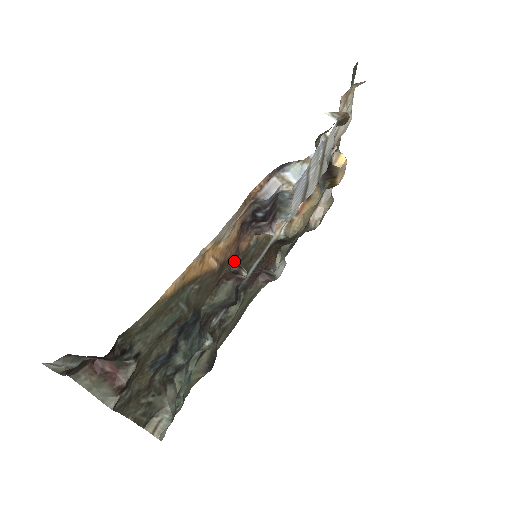
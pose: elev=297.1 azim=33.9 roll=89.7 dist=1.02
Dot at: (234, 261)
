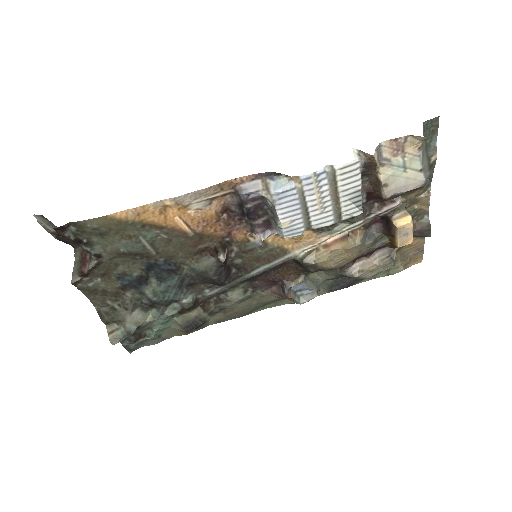
Dot at: (223, 243)
